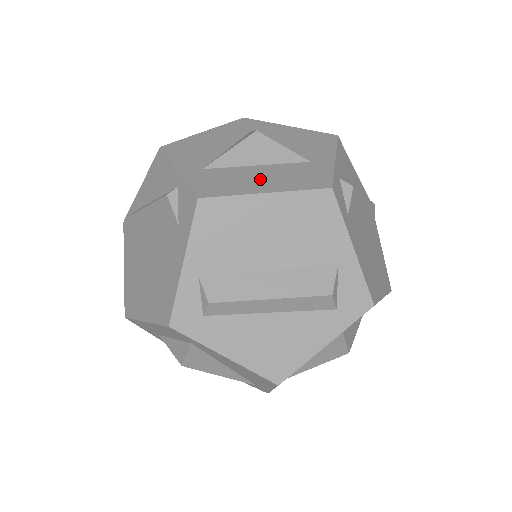
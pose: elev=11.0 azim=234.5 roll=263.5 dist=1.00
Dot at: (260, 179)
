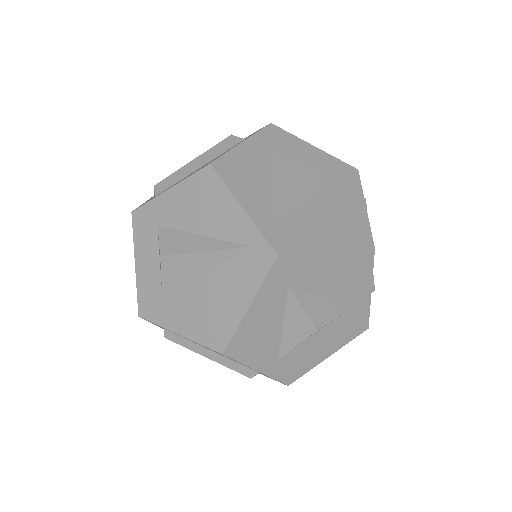
Dot at: occluded
